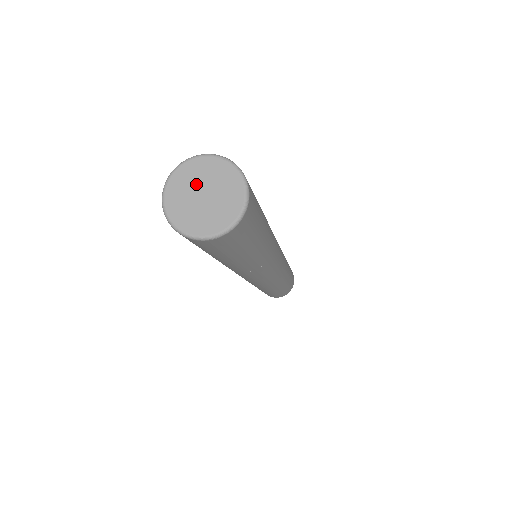
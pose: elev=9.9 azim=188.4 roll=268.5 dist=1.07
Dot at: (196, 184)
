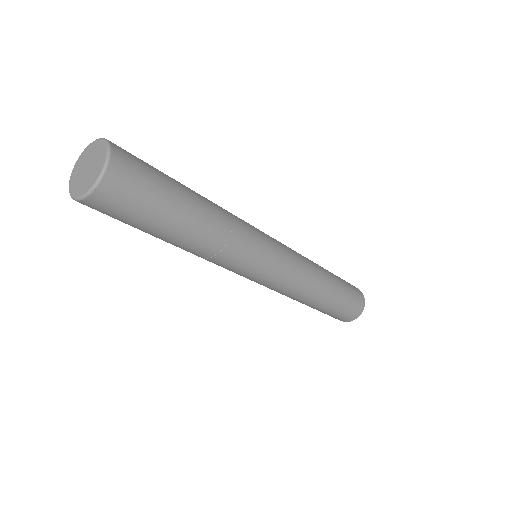
Dot at: (83, 166)
